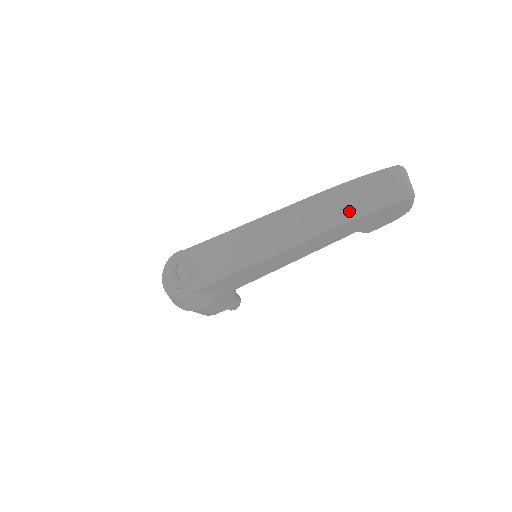
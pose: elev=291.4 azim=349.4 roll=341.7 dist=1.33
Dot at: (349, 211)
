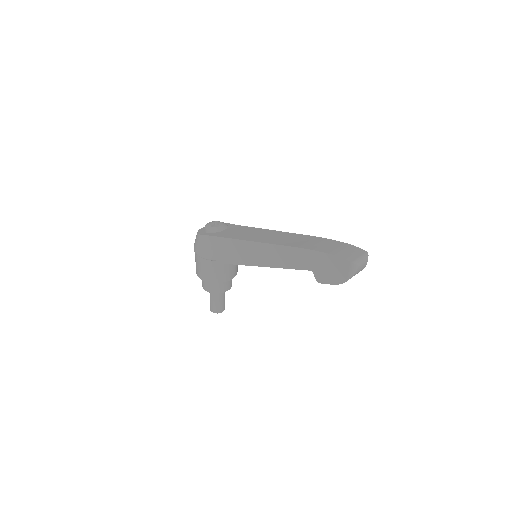
Dot at: (318, 247)
